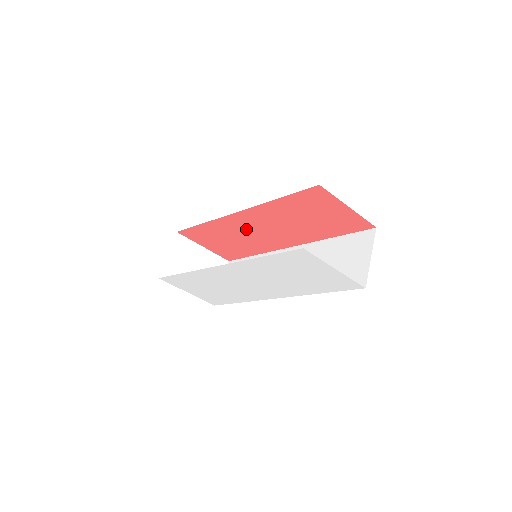
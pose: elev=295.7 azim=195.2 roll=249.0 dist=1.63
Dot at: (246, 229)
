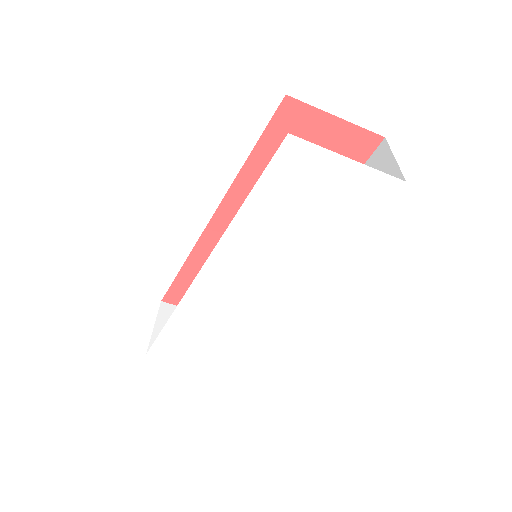
Dot at: occluded
